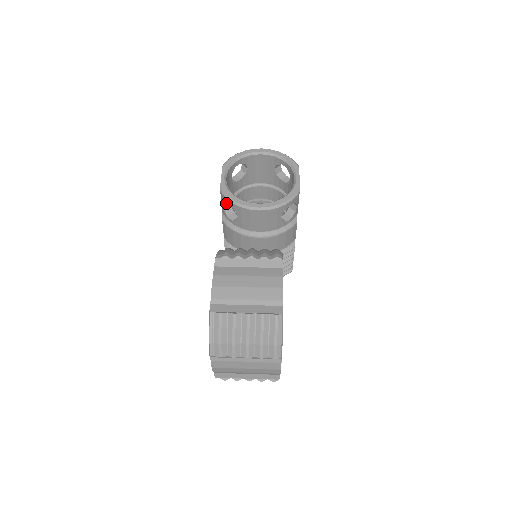
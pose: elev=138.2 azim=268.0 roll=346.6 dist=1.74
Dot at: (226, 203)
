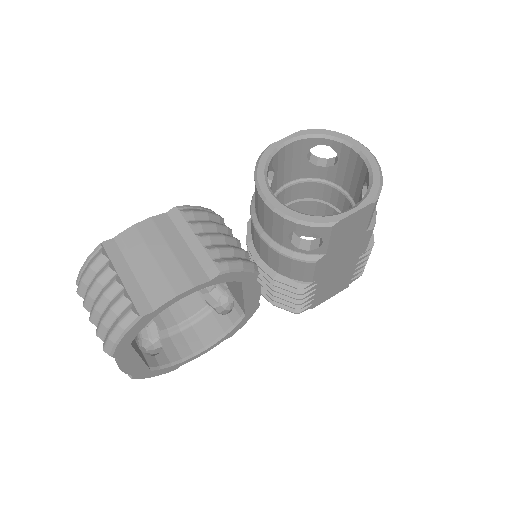
Dot at: (268, 172)
